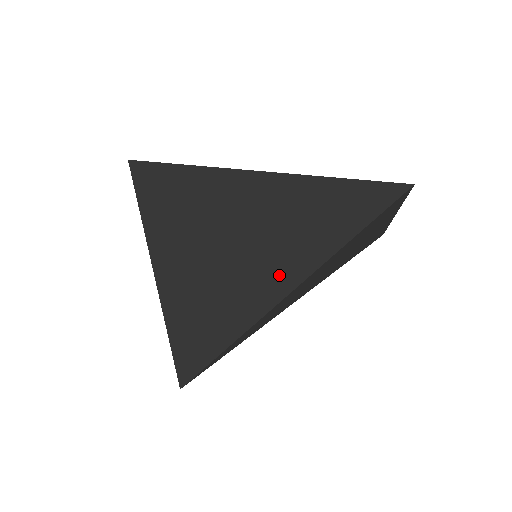
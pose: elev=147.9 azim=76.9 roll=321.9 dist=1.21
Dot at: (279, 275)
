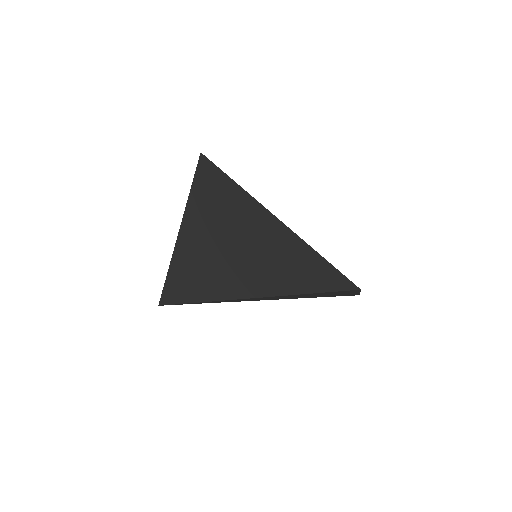
Dot at: (255, 283)
